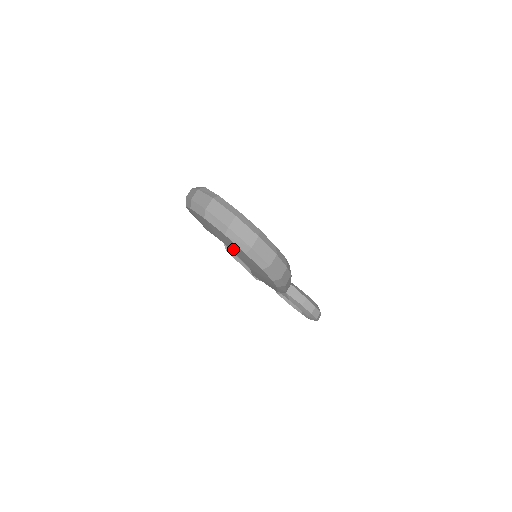
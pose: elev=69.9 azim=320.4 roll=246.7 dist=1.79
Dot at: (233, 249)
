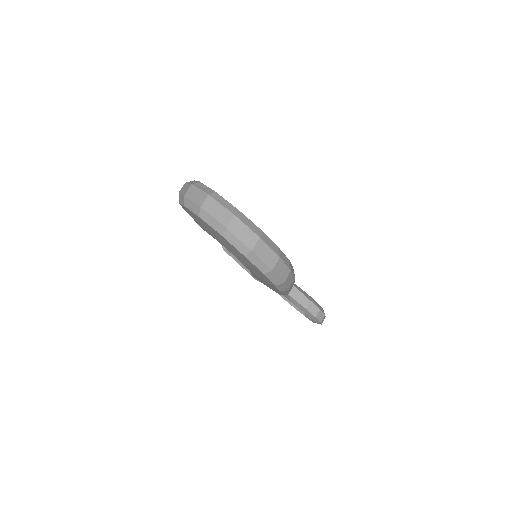
Dot at: (231, 251)
